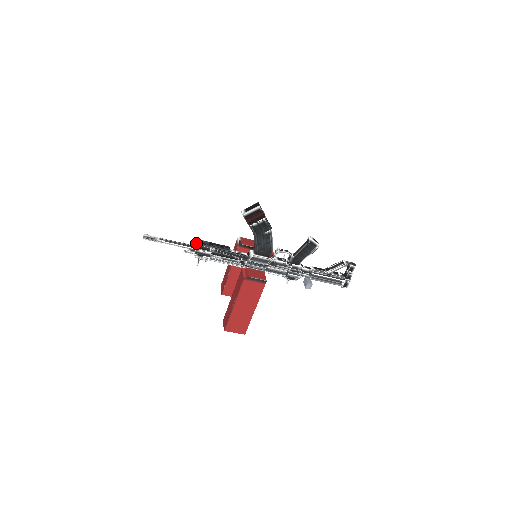
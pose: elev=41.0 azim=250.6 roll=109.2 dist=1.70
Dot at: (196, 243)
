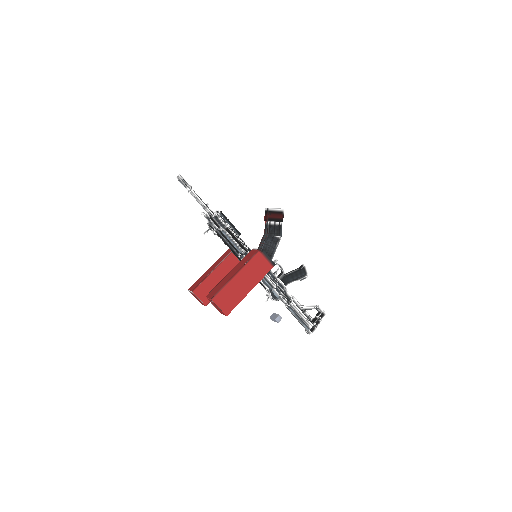
Dot at: (218, 210)
